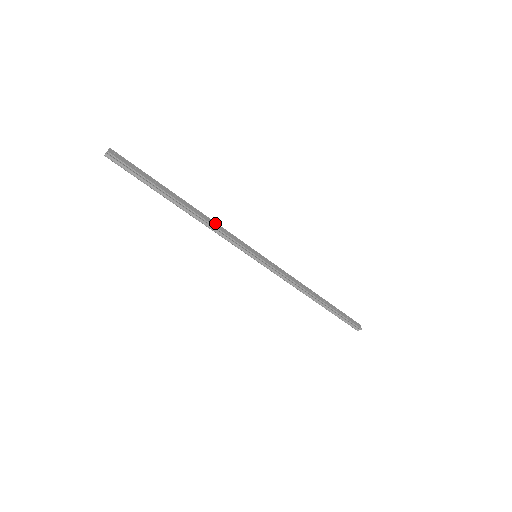
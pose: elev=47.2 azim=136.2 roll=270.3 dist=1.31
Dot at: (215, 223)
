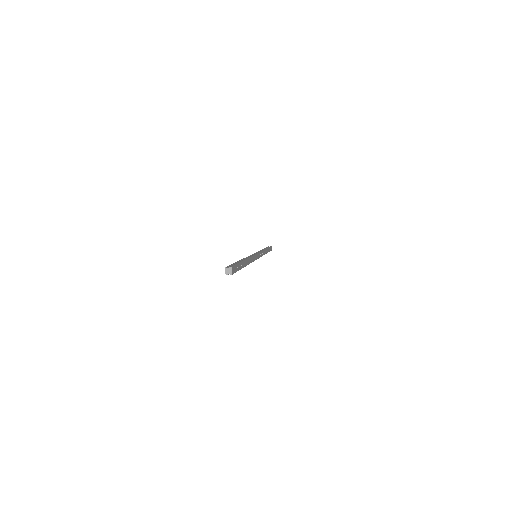
Dot at: (251, 258)
